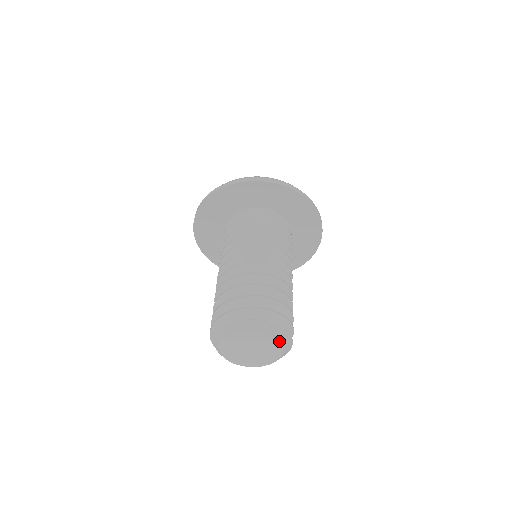
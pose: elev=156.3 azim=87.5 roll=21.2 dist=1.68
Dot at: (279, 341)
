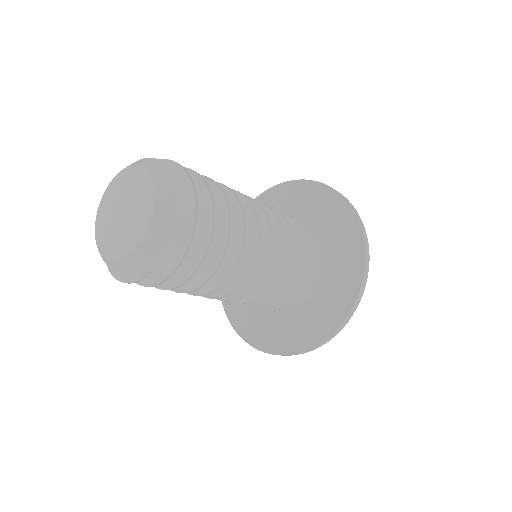
Dot at: (155, 188)
